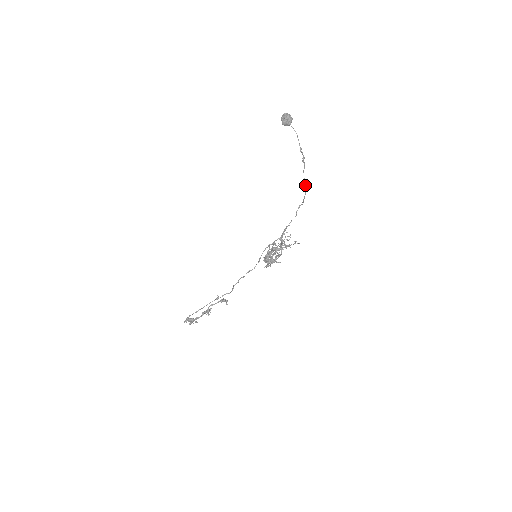
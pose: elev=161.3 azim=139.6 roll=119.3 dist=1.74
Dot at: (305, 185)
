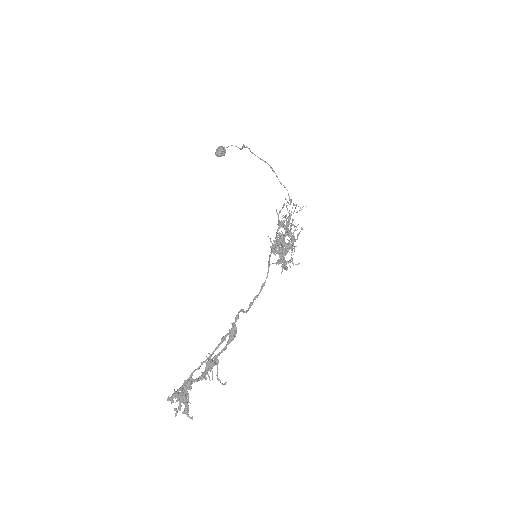
Dot at: (263, 160)
